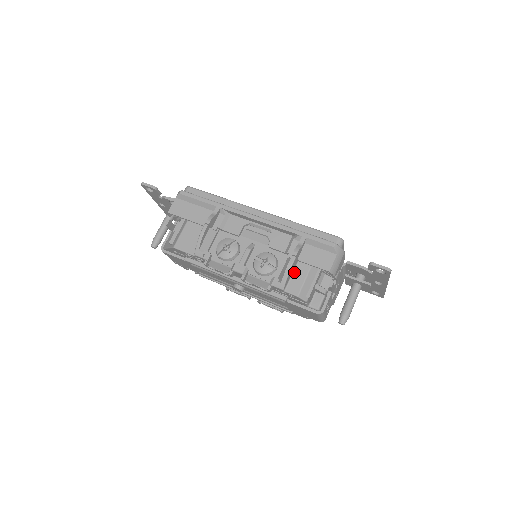
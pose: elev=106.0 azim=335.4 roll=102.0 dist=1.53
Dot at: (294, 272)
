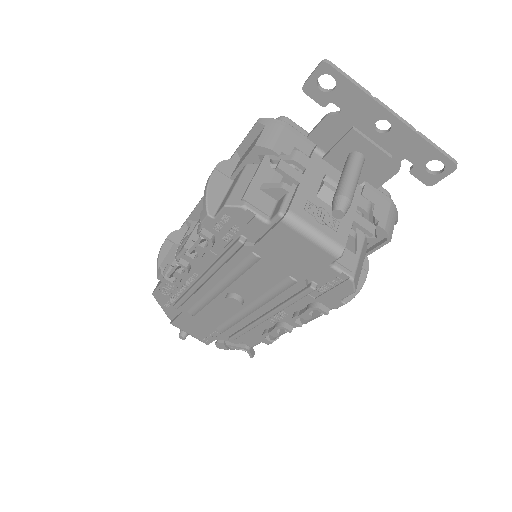
Dot at: (228, 192)
